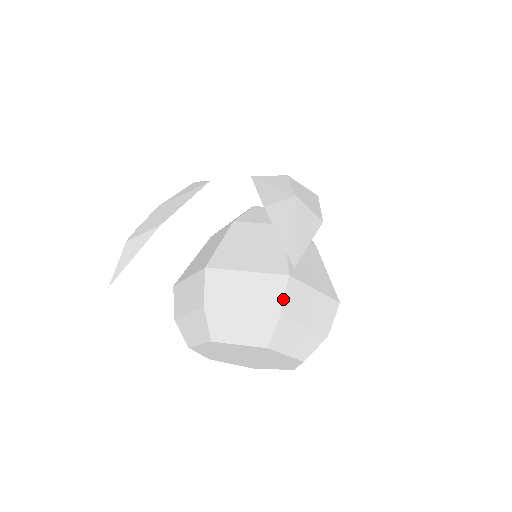
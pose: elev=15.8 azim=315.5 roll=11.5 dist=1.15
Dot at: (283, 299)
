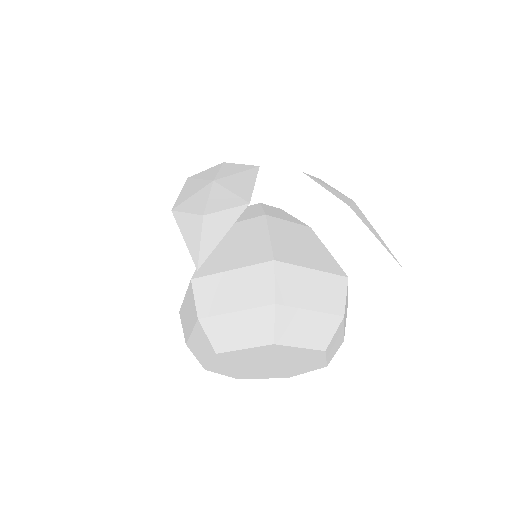
Dot at: (345, 301)
